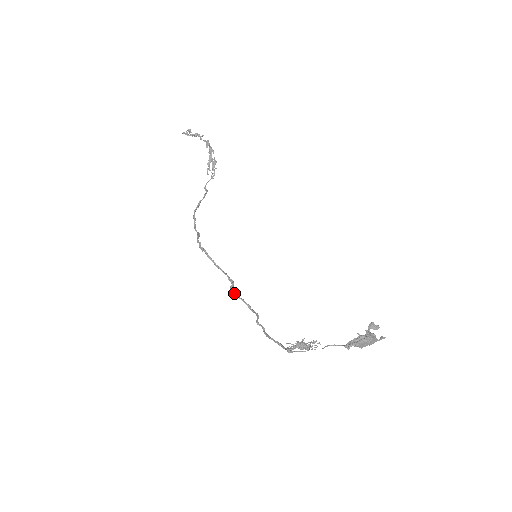
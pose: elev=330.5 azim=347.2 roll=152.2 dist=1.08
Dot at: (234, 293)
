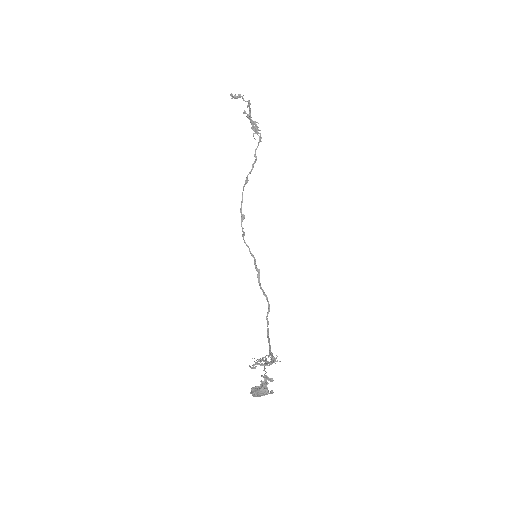
Dot at: (259, 282)
